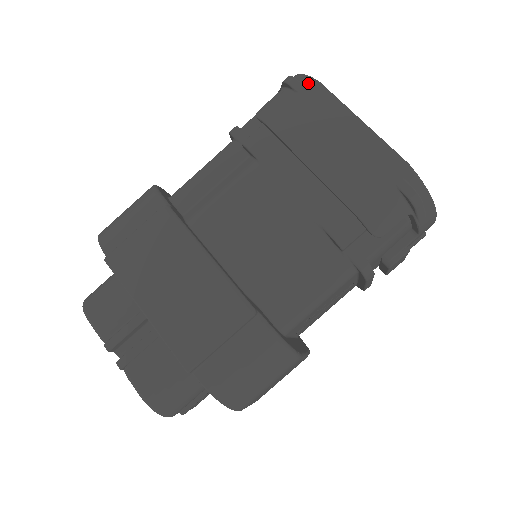
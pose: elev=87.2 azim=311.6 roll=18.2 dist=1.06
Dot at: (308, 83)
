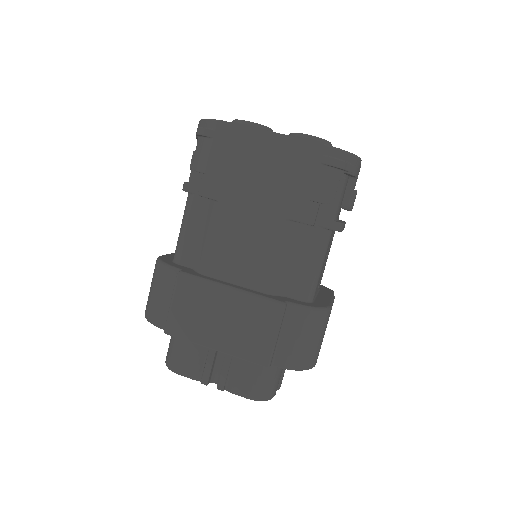
Dot at: (215, 126)
